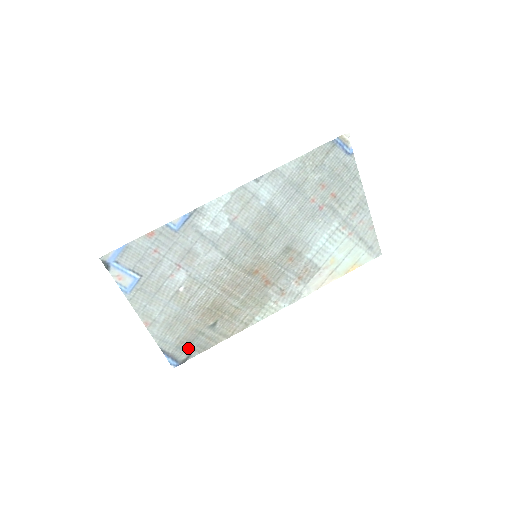
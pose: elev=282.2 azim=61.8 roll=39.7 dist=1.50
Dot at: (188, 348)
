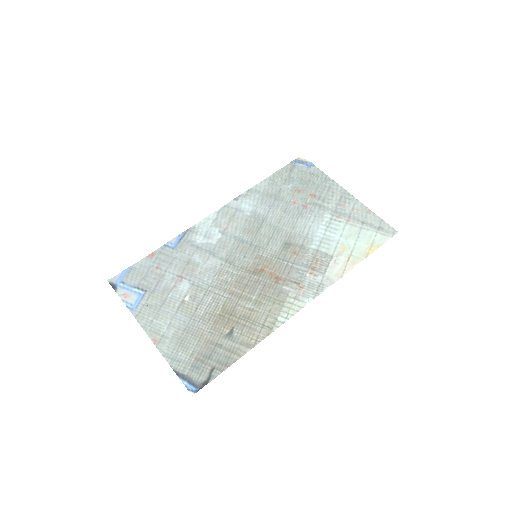
Dot at: (206, 367)
